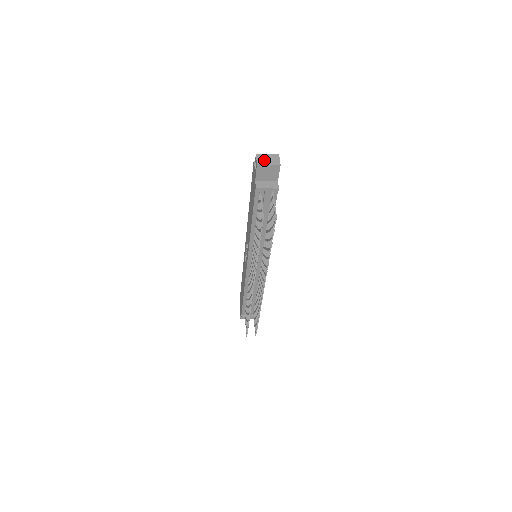
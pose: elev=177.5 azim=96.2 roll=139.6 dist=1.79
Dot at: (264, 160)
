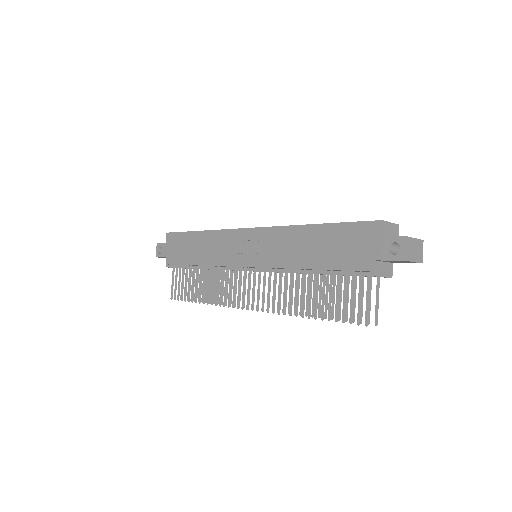
Dot at: (412, 252)
